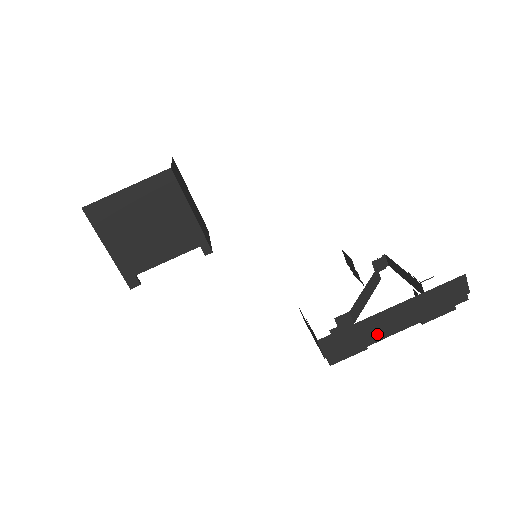
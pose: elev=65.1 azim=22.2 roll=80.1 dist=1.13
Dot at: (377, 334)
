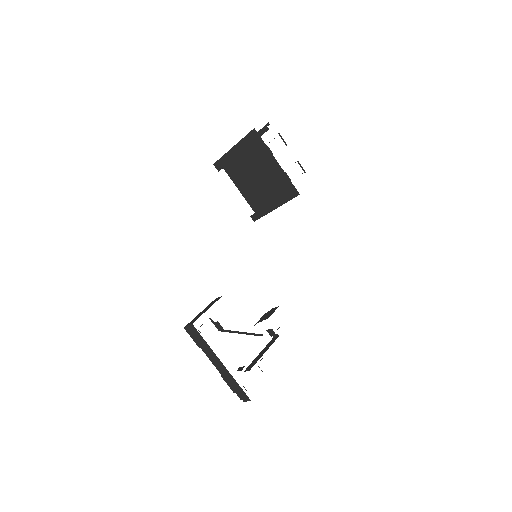
Dot at: (207, 354)
